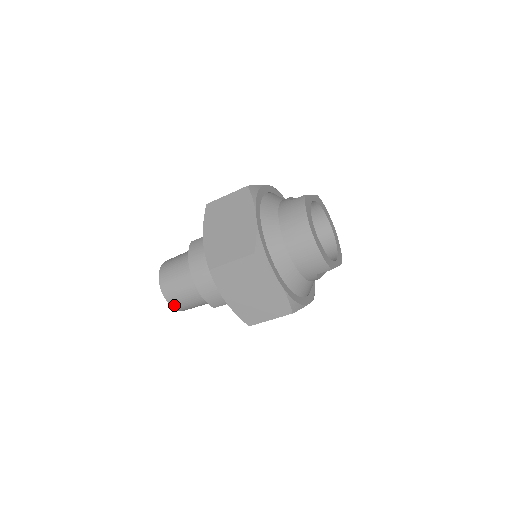
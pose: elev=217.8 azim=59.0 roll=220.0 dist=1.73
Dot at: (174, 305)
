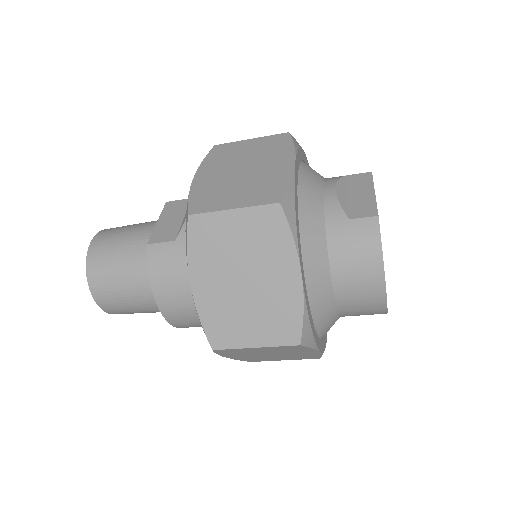
Dot at: occluded
